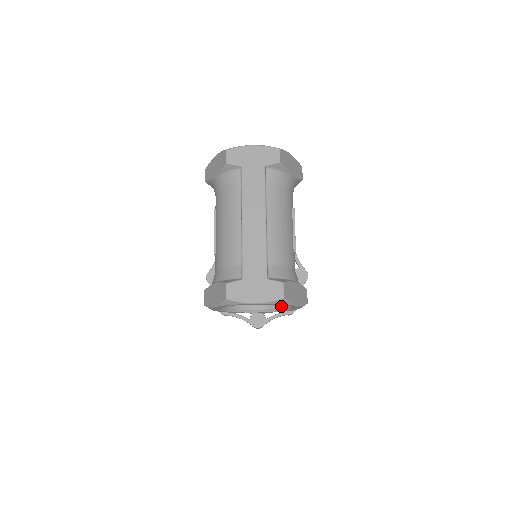
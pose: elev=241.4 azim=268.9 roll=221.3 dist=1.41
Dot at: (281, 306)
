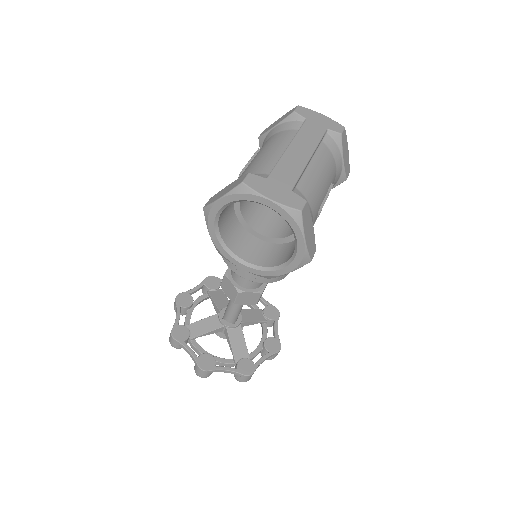
Dot at: (276, 264)
